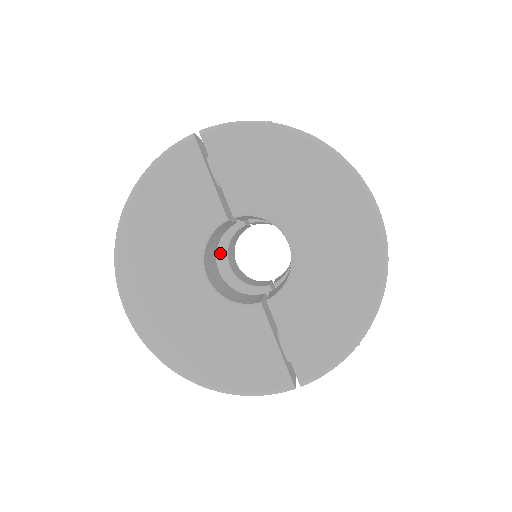
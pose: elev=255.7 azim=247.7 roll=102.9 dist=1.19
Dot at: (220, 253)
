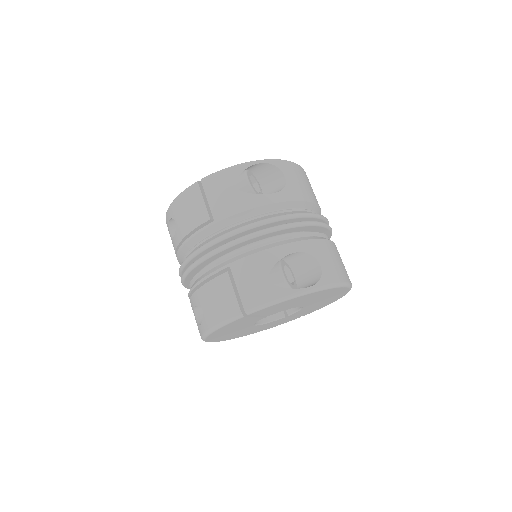
Dot at: occluded
